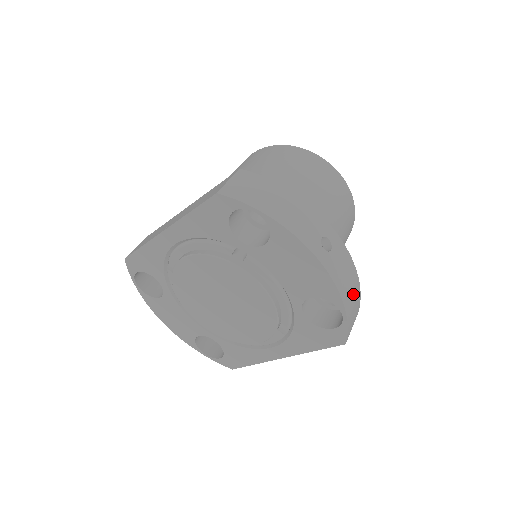
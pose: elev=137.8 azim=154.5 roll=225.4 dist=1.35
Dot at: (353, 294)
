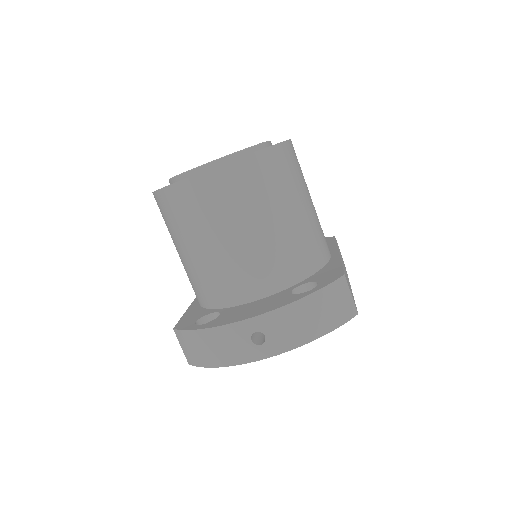
Dot at: (317, 313)
